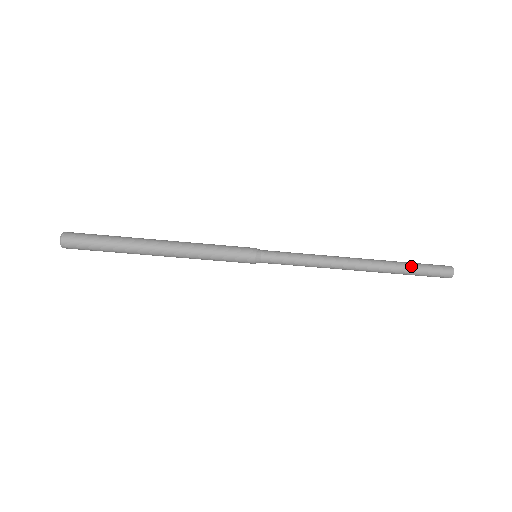
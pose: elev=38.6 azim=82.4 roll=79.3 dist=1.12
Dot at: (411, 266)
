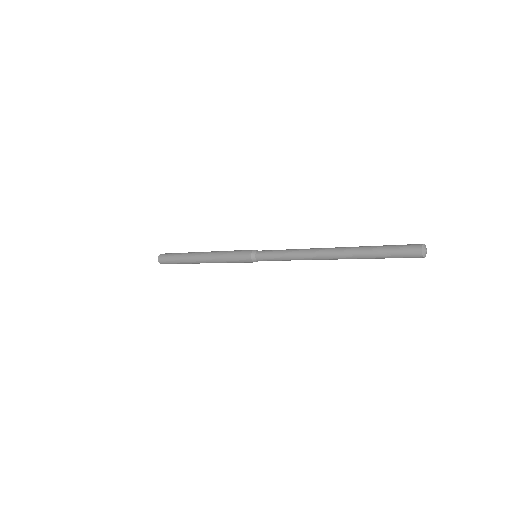
Dot at: (375, 254)
